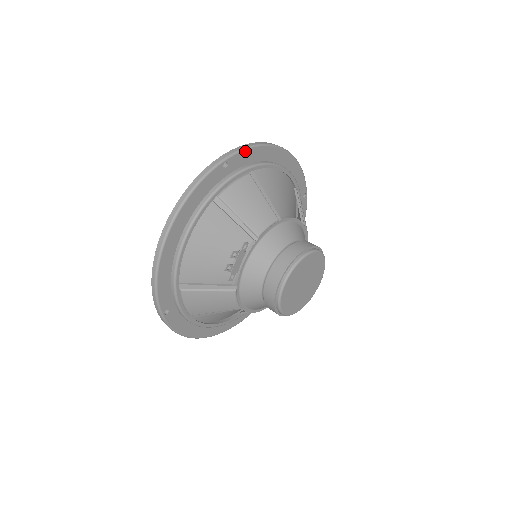
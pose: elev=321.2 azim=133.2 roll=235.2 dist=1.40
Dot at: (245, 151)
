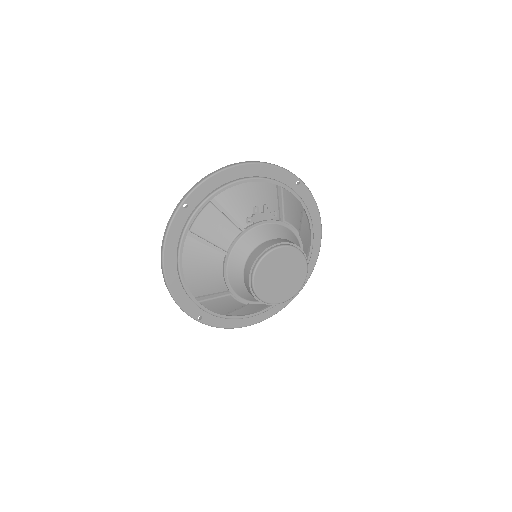
Dot at: (310, 194)
